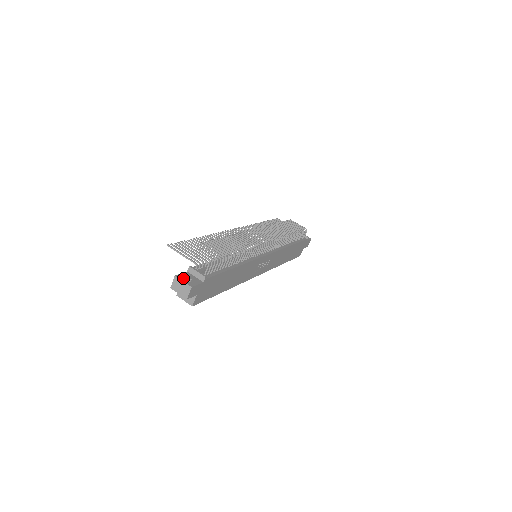
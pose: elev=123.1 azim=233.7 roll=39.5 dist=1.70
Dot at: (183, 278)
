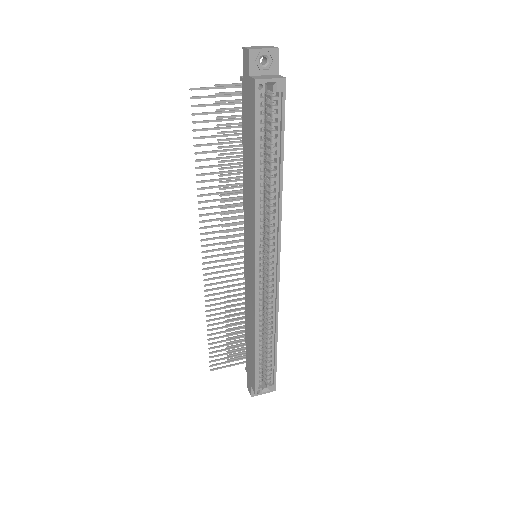
Dot at: occluded
